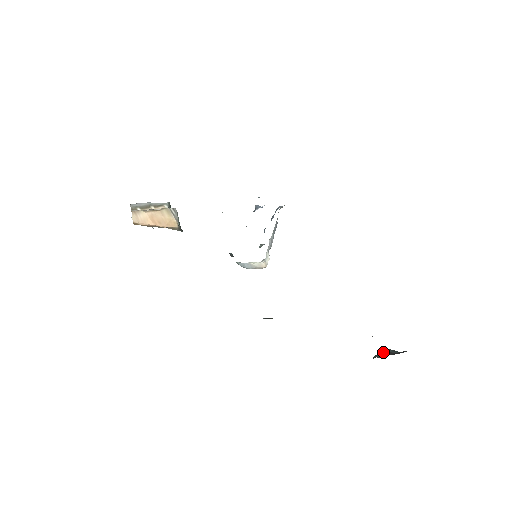
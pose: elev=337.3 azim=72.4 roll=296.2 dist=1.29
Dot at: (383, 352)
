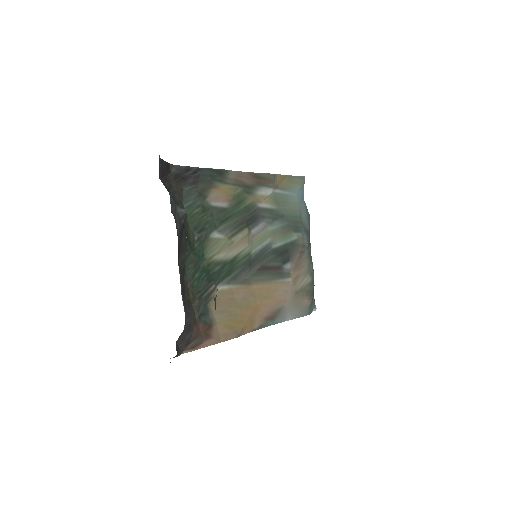
Dot at: occluded
